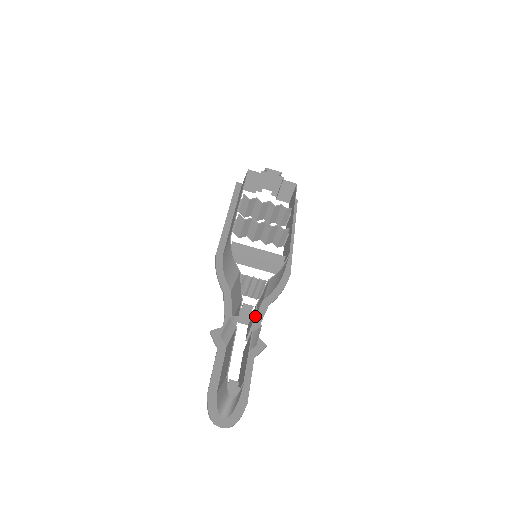
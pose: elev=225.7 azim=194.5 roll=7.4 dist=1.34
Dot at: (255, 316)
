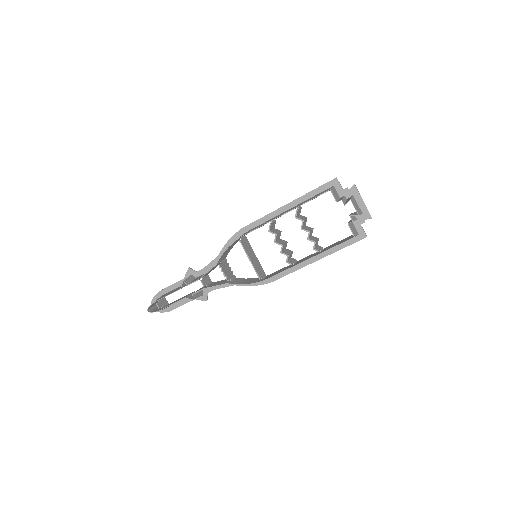
Dot at: occluded
